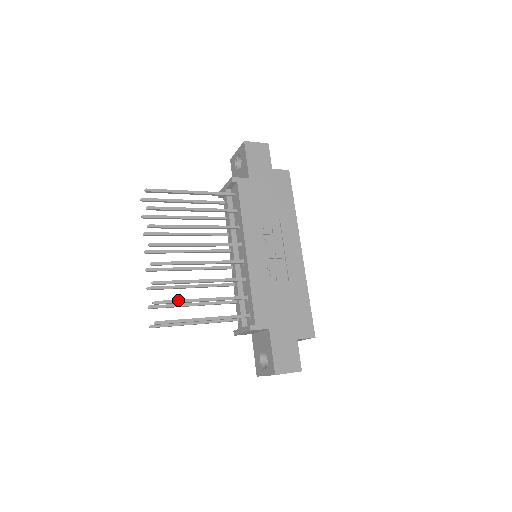
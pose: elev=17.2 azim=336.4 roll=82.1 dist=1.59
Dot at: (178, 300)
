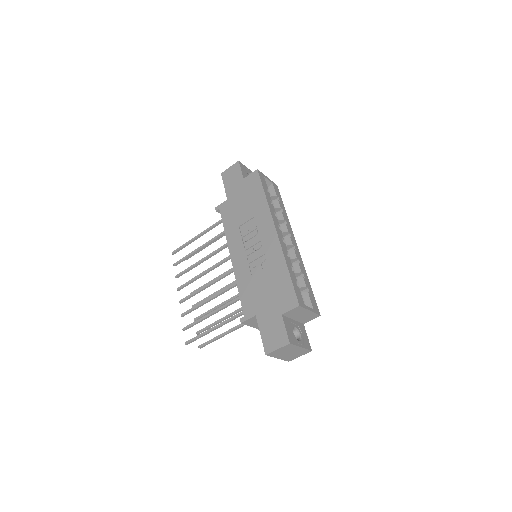
Dot at: (196, 321)
